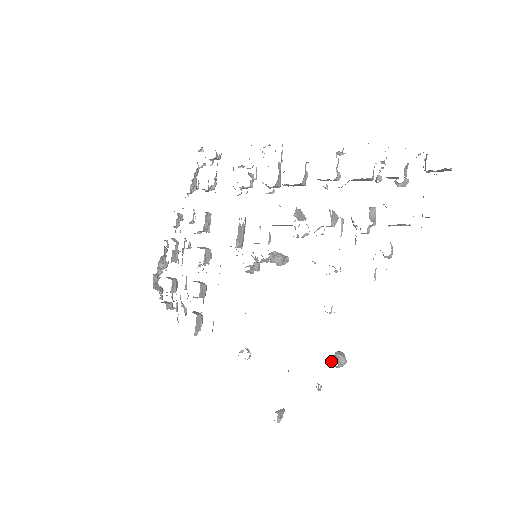
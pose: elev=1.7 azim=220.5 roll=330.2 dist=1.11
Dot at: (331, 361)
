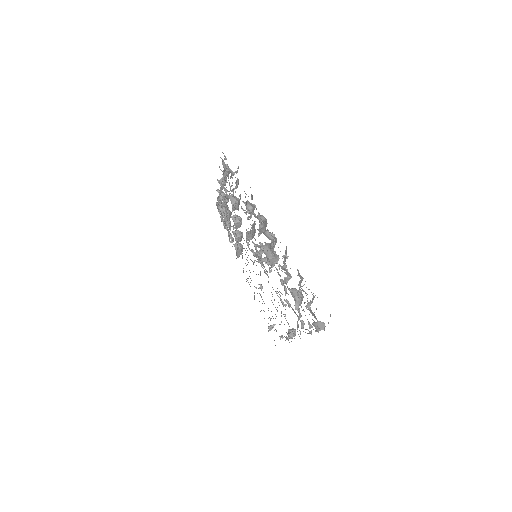
Dot at: (288, 332)
